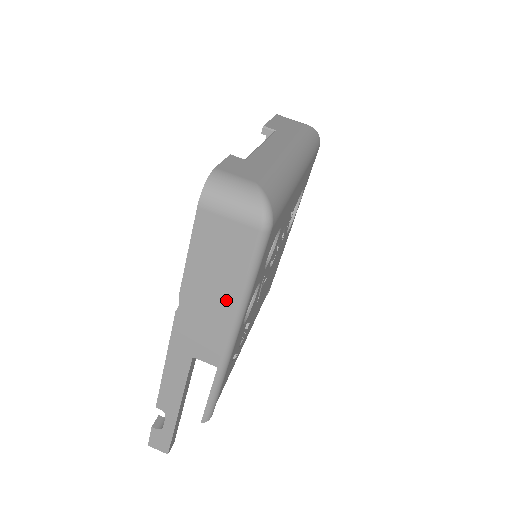
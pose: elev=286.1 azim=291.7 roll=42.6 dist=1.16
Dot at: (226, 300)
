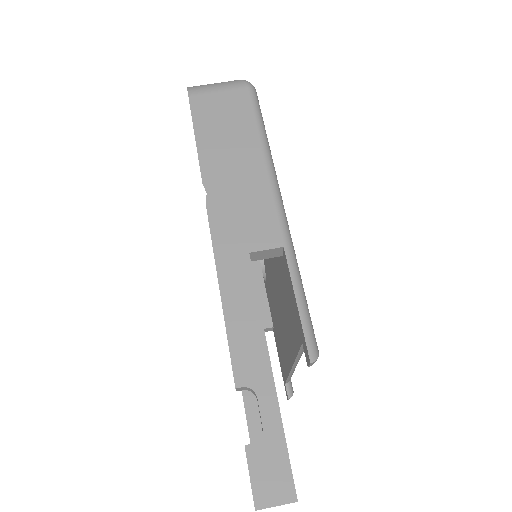
Dot at: (251, 160)
